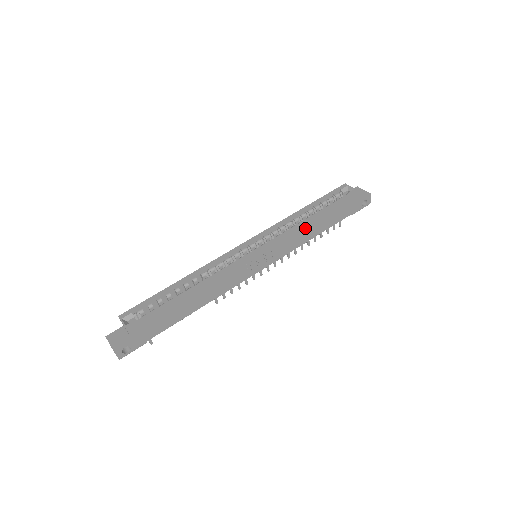
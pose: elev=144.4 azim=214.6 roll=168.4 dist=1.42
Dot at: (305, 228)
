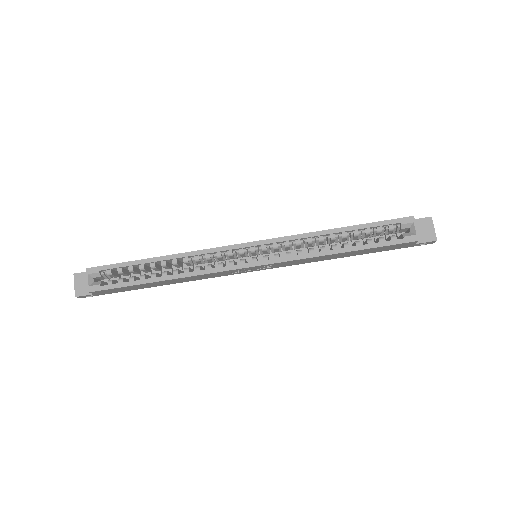
Dot at: (324, 256)
